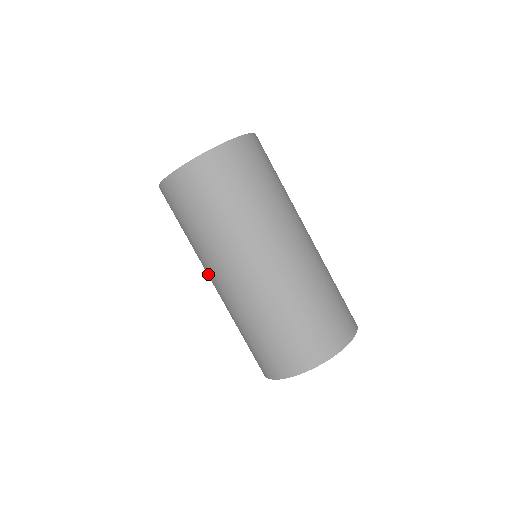
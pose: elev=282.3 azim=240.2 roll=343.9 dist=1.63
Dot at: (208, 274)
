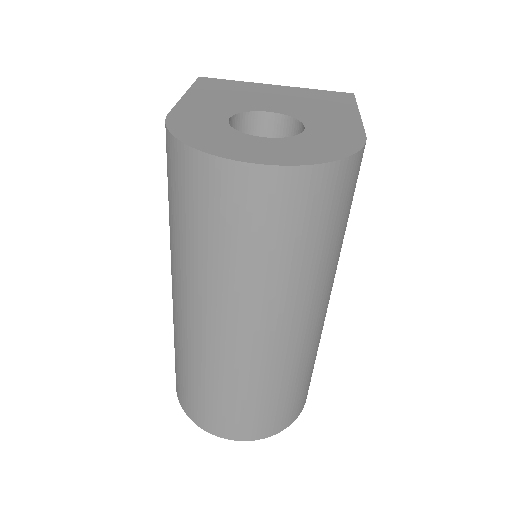
Dot at: occluded
